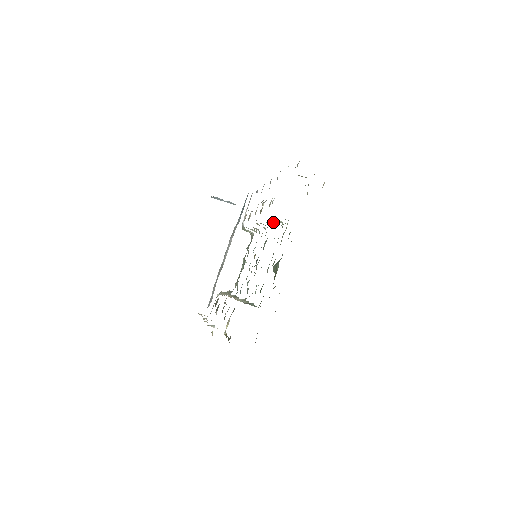
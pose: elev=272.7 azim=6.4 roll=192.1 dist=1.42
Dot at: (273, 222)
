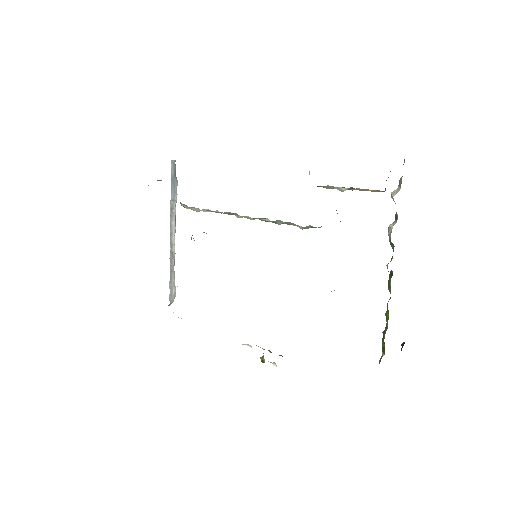
Dot at: (277, 222)
